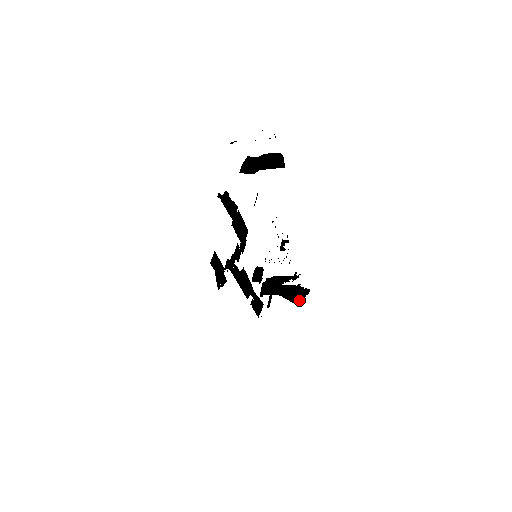
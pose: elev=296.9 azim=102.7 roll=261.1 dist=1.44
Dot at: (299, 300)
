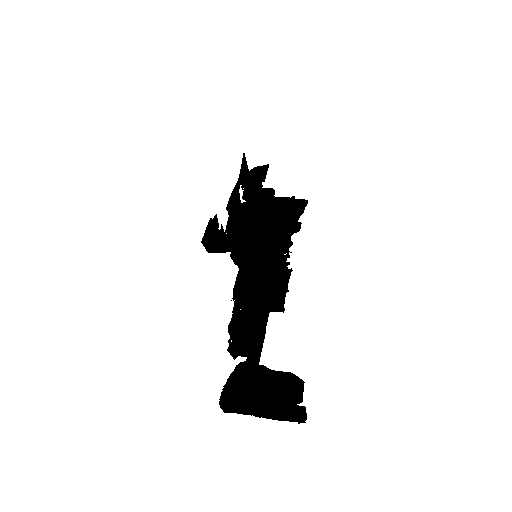
Dot at: (301, 210)
